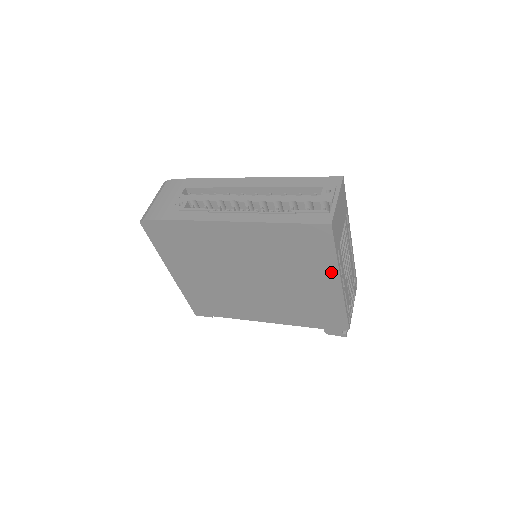
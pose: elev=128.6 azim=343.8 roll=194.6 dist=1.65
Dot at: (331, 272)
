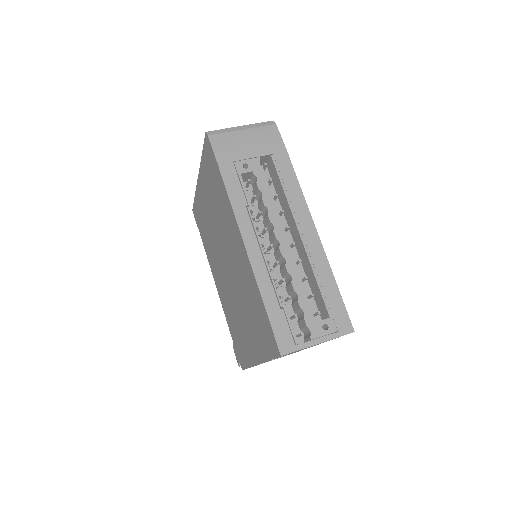
Dot at: (260, 354)
